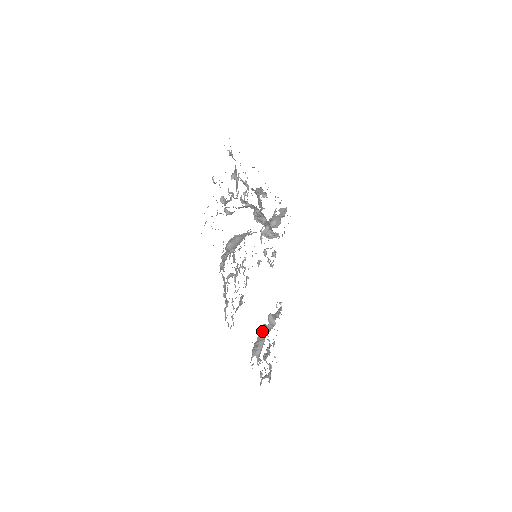
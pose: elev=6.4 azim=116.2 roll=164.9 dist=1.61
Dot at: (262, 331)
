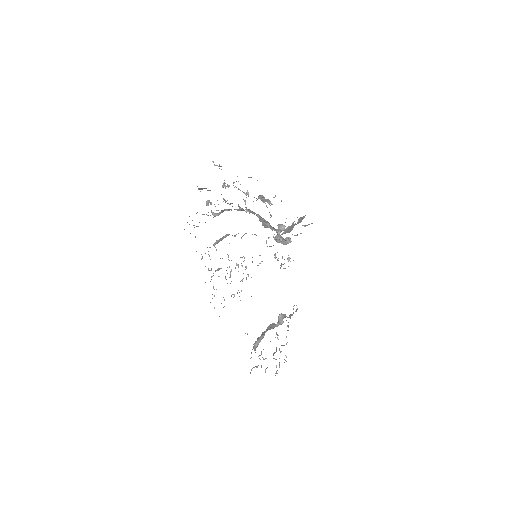
Dot at: (267, 328)
